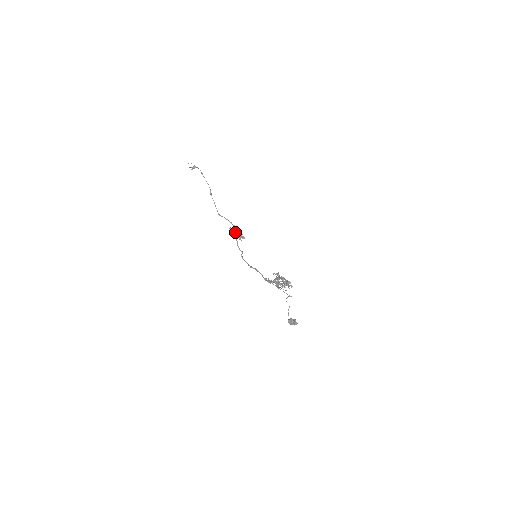
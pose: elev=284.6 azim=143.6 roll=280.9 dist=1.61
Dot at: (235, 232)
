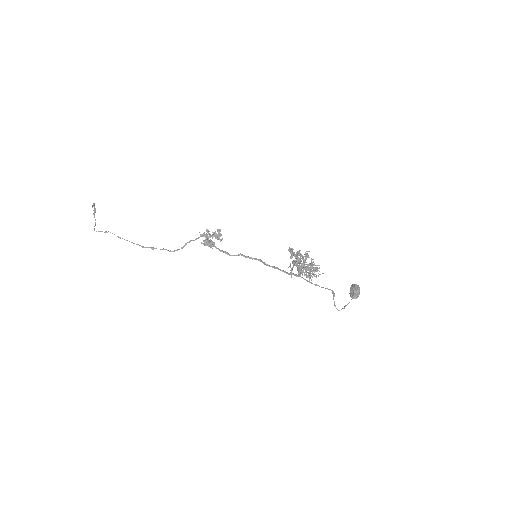
Dot at: (211, 245)
